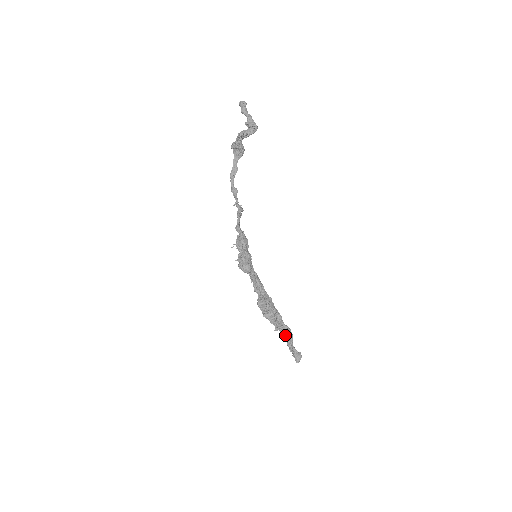
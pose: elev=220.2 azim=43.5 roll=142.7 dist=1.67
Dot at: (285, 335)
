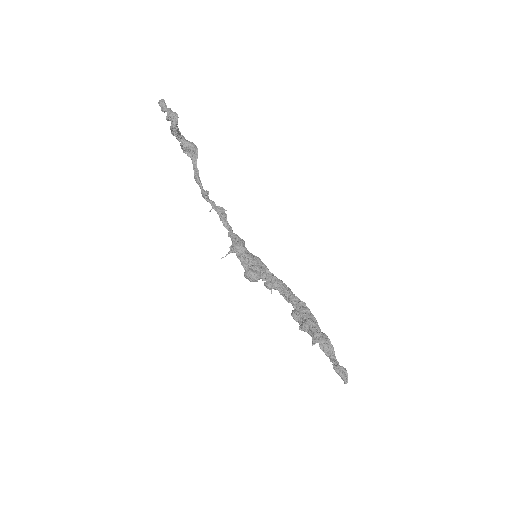
Dot at: (321, 347)
